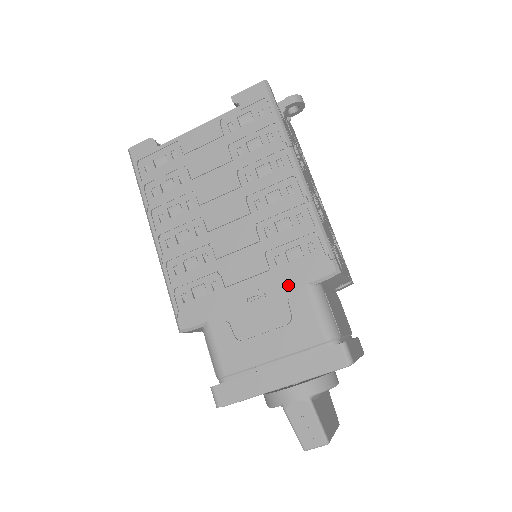
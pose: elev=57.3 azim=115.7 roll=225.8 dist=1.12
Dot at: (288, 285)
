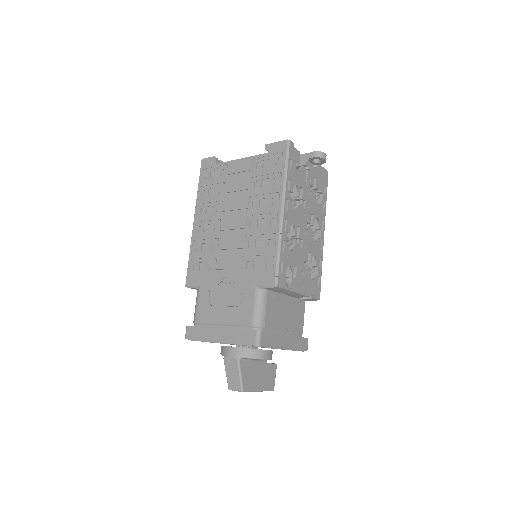
Dot at: (247, 282)
